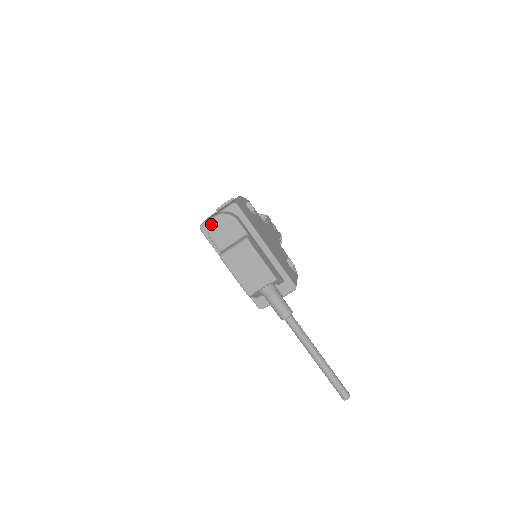
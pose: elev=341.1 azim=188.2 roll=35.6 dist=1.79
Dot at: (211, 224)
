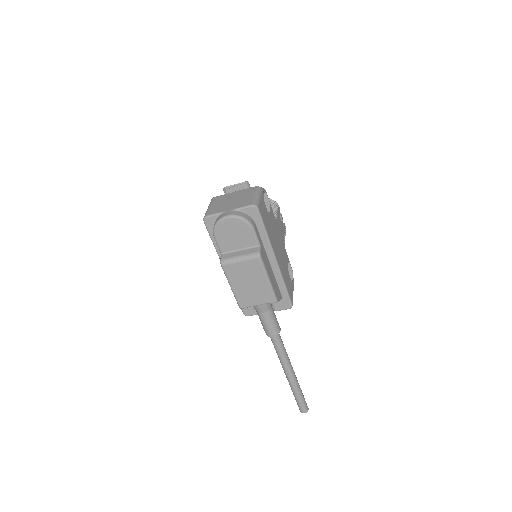
Dot at: (220, 223)
